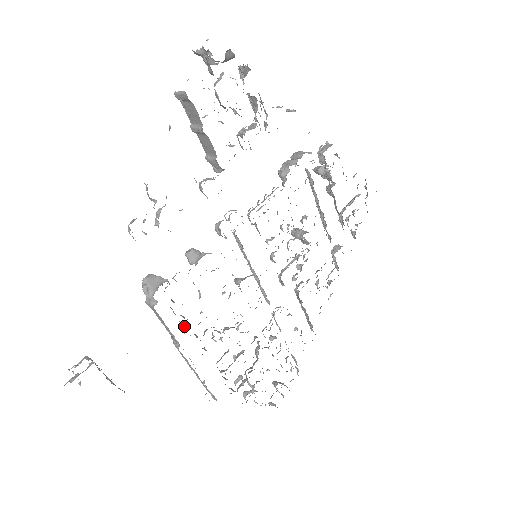
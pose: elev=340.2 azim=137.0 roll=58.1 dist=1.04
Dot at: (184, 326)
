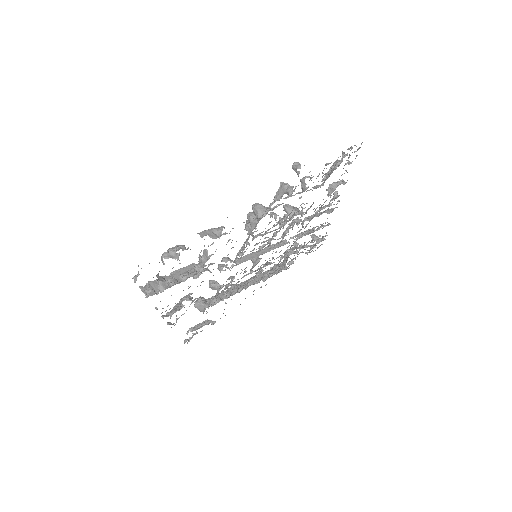
Dot at: occluded
